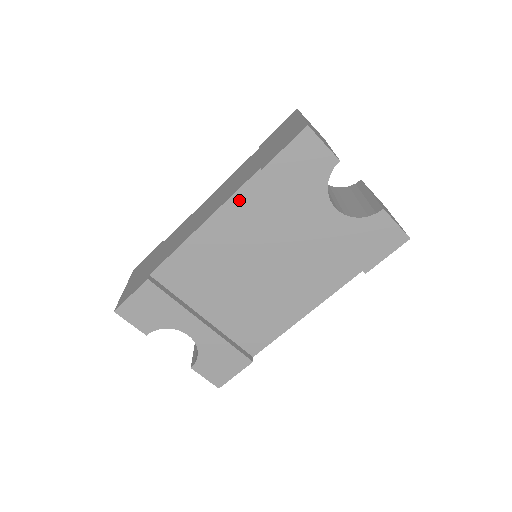
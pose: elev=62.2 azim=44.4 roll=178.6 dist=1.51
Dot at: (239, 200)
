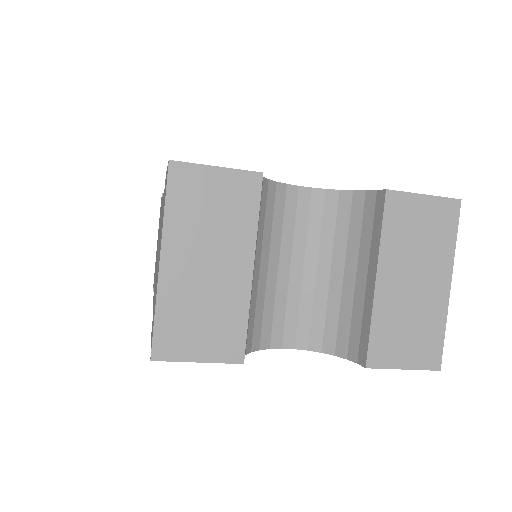
Dot at: occluded
